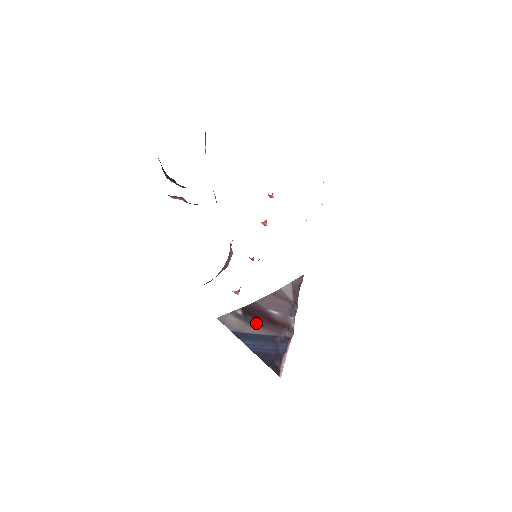
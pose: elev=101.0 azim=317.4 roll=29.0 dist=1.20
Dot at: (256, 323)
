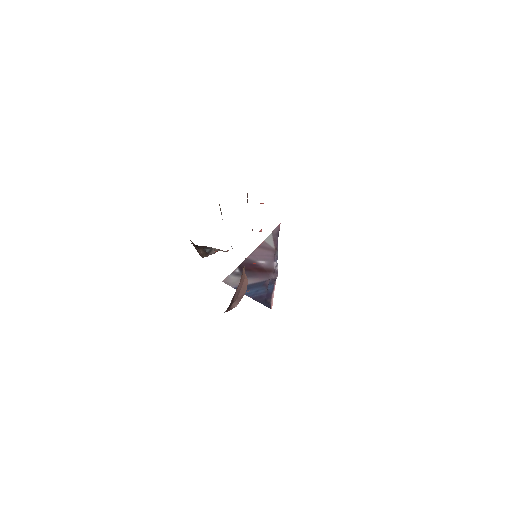
Dot at: (250, 275)
